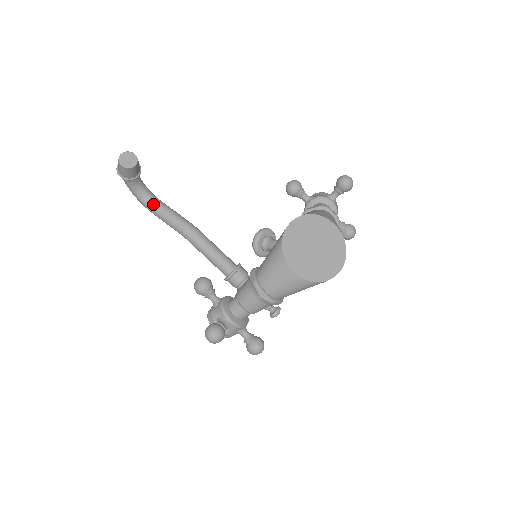
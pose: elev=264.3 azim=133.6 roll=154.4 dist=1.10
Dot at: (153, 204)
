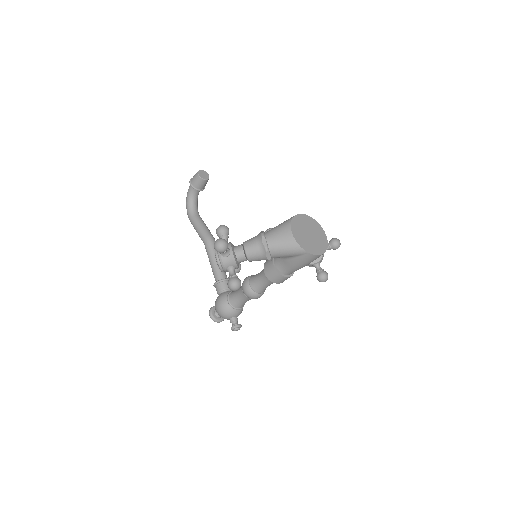
Dot at: (196, 215)
